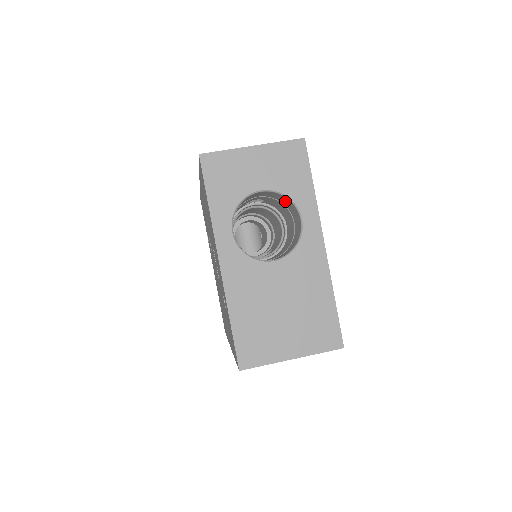
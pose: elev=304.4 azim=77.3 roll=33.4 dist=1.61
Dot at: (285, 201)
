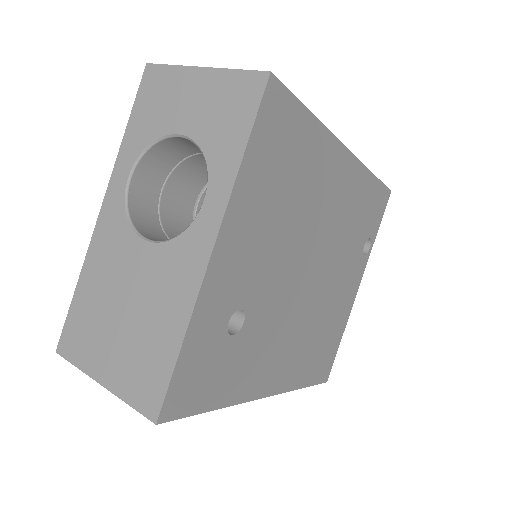
Dot at: occluded
